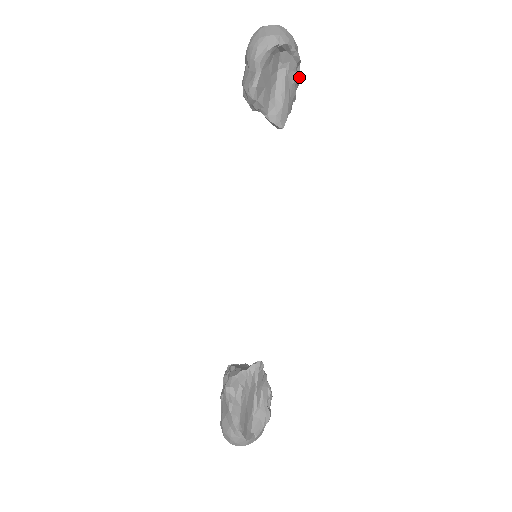
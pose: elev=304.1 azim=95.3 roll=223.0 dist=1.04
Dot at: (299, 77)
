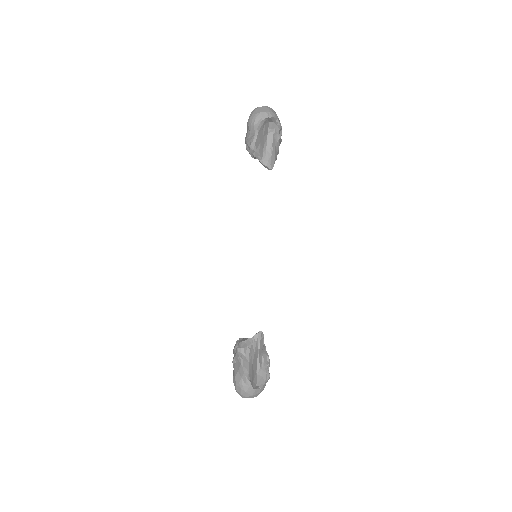
Dot at: occluded
